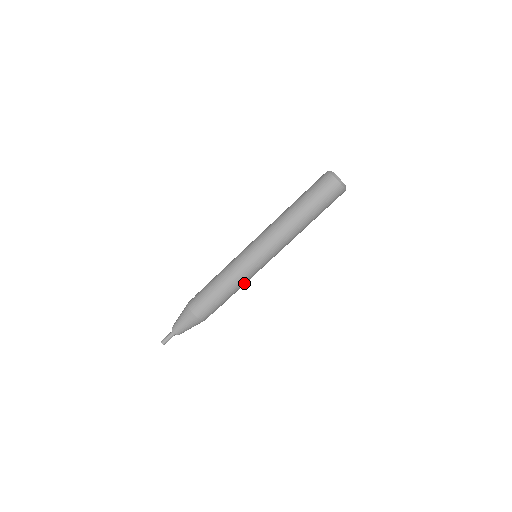
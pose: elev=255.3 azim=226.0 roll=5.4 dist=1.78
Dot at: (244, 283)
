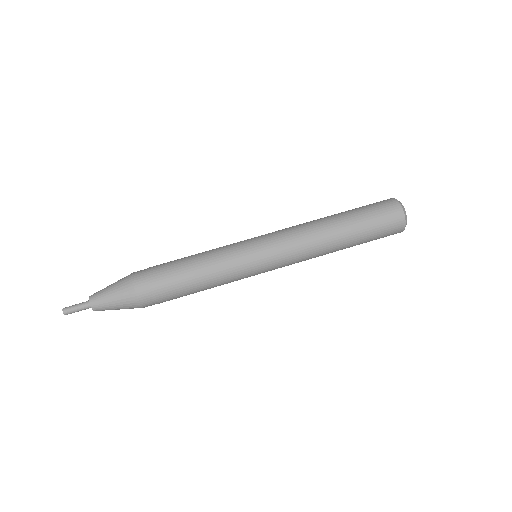
Dot at: (219, 264)
